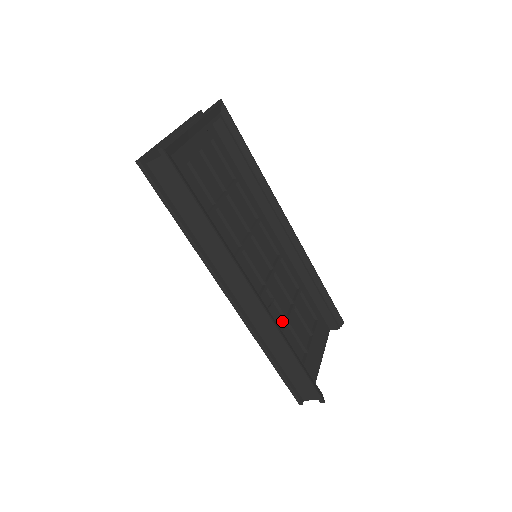
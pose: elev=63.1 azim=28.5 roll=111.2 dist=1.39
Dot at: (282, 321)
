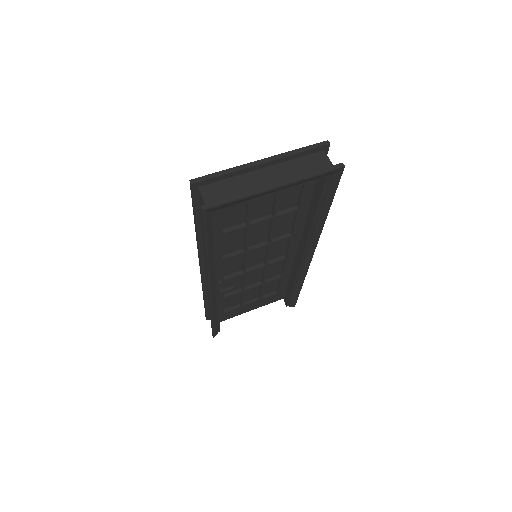
Dot at: (238, 288)
